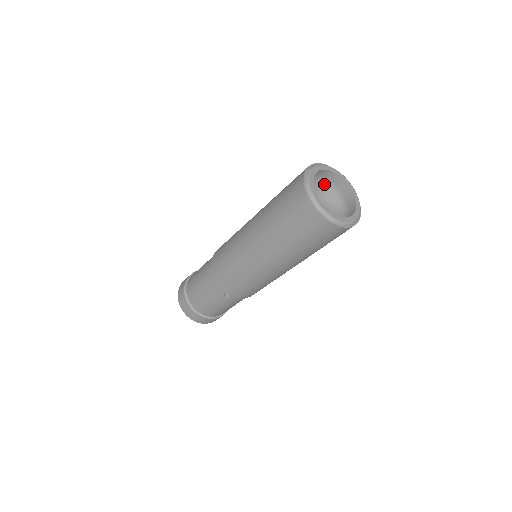
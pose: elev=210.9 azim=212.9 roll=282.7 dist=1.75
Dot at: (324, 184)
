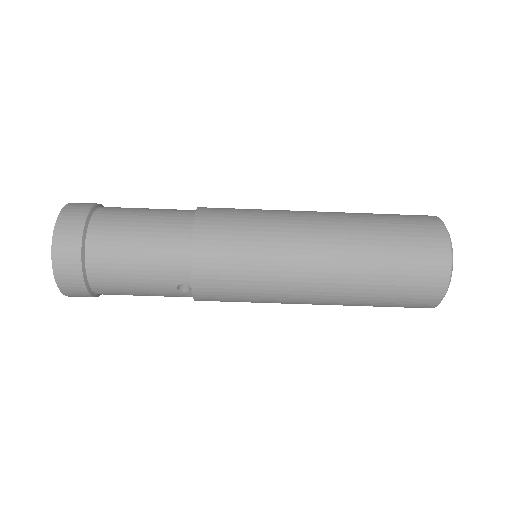
Dot at: occluded
